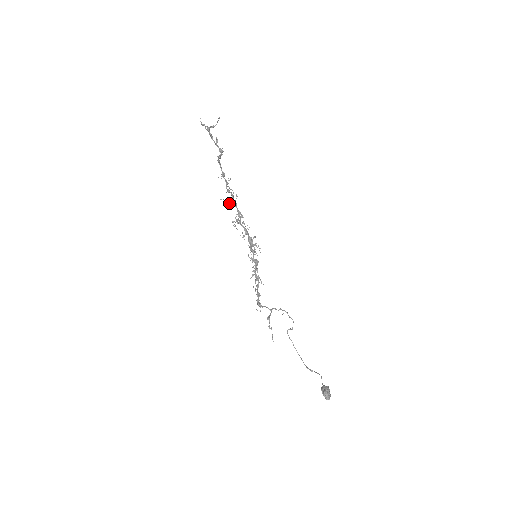
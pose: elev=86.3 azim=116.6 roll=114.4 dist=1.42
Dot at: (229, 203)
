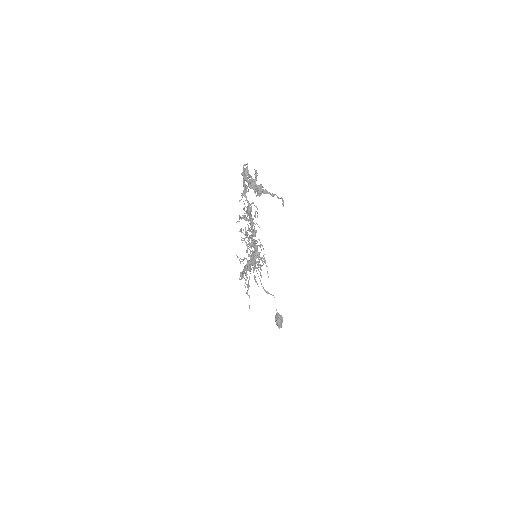
Dot at: (242, 215)
